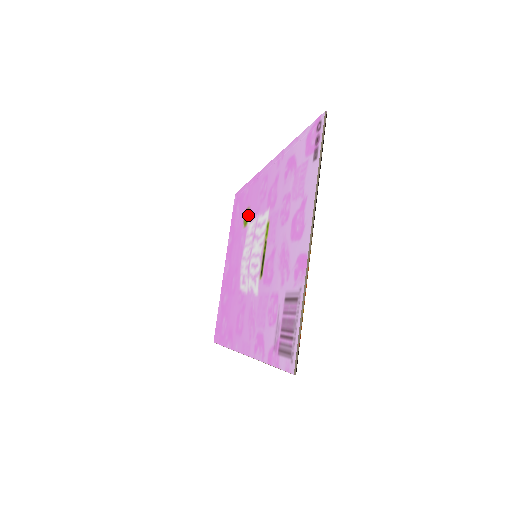
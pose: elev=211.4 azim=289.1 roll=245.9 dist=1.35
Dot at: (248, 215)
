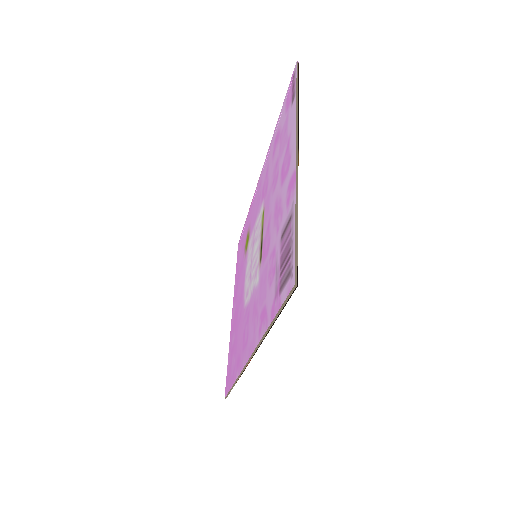
Dot at: (248, 237)
